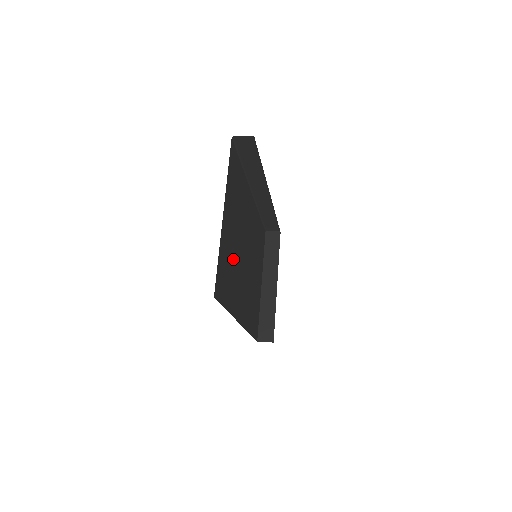
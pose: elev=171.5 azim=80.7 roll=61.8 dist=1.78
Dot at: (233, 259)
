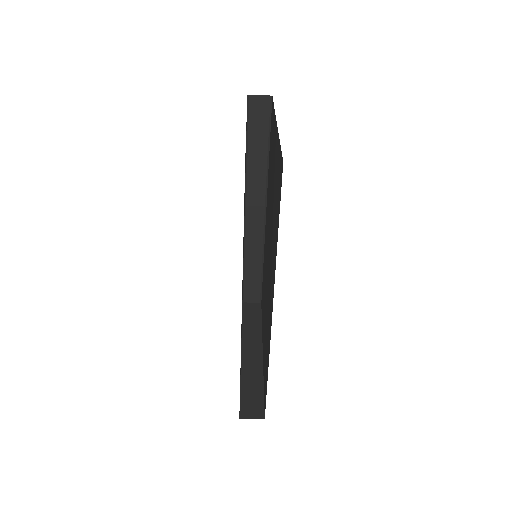
Dot at: occluded
